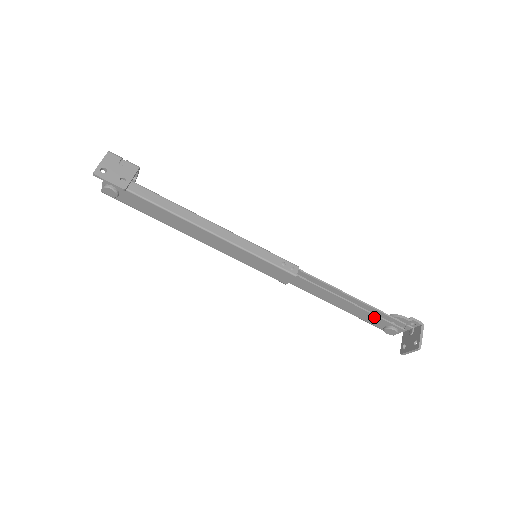
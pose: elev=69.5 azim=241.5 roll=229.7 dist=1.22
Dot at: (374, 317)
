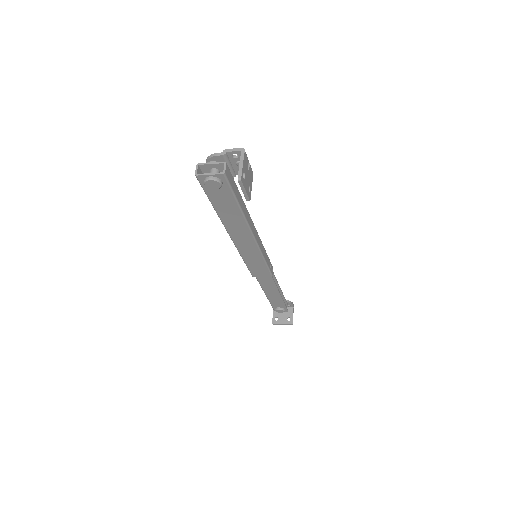
Dot at: (281, 303)
